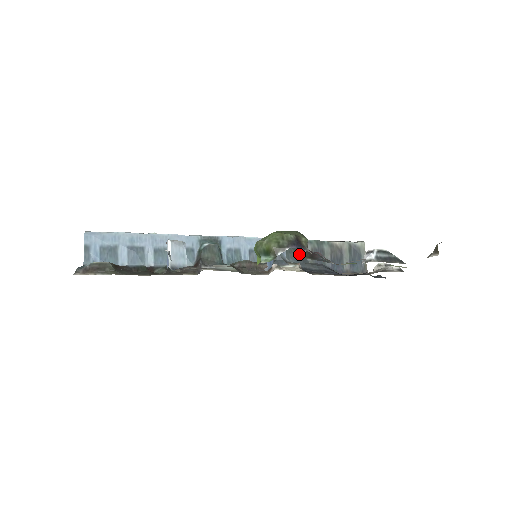
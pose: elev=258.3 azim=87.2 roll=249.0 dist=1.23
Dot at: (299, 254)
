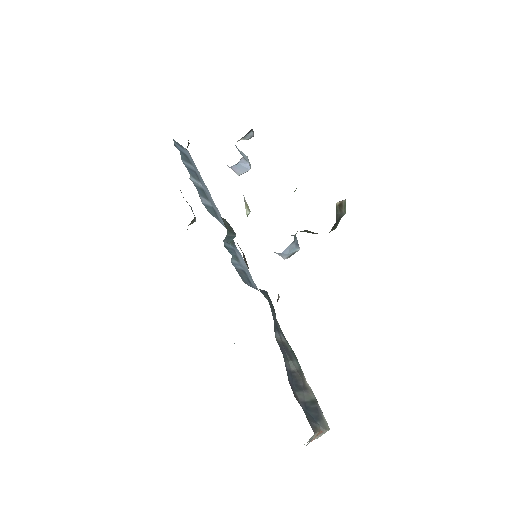
Dot at: occluded
